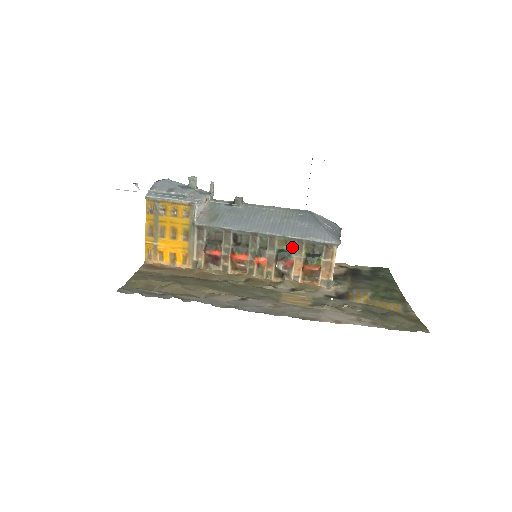
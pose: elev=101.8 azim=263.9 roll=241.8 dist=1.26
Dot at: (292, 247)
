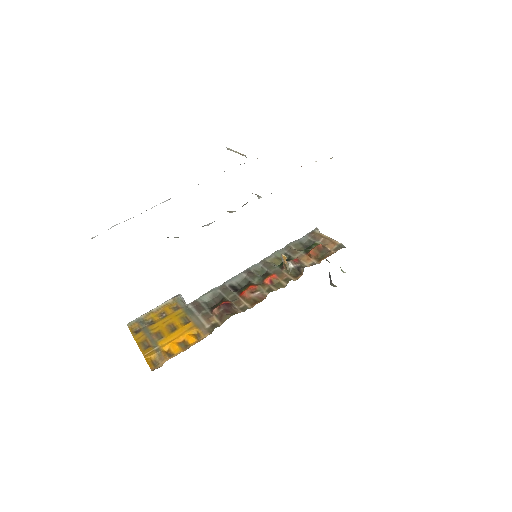
Dot at: (287, 257)
